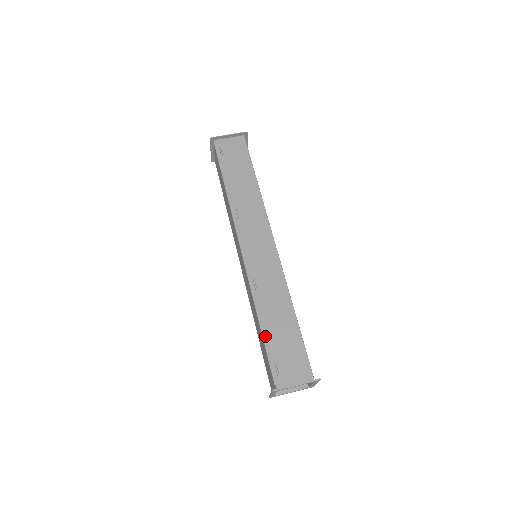
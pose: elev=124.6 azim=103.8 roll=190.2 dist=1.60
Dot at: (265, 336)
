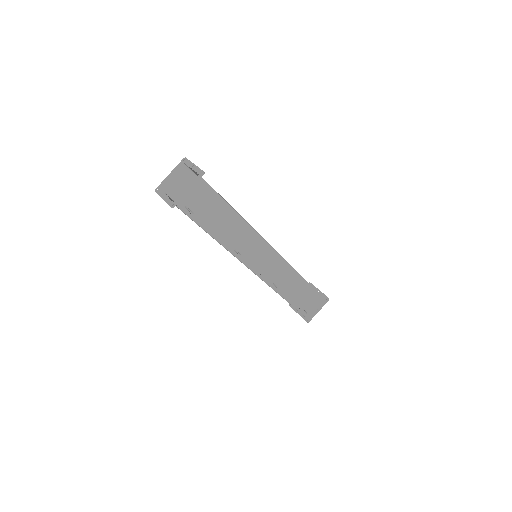
Dot at: (293, 304)
